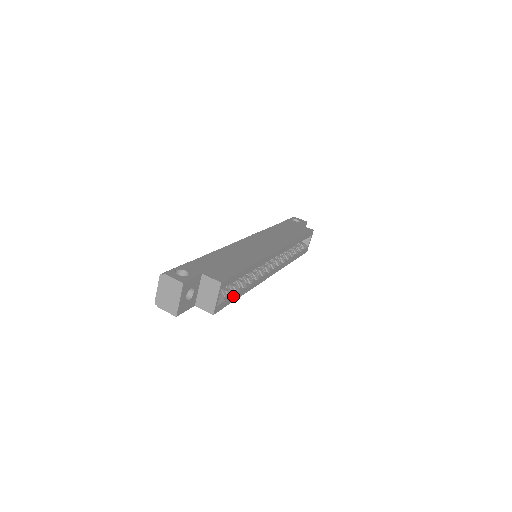
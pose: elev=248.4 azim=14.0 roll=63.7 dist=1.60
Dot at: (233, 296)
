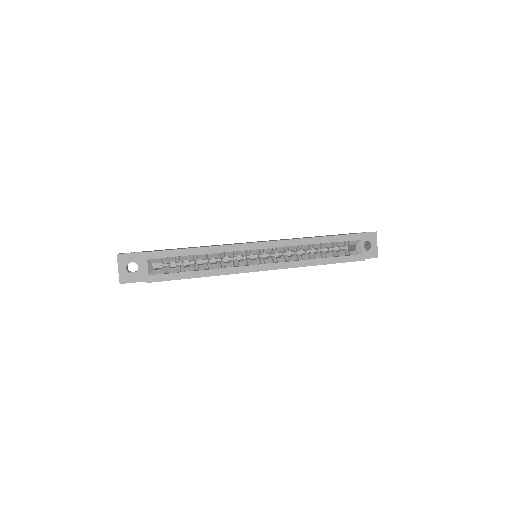
Dot at: (179, 273)
